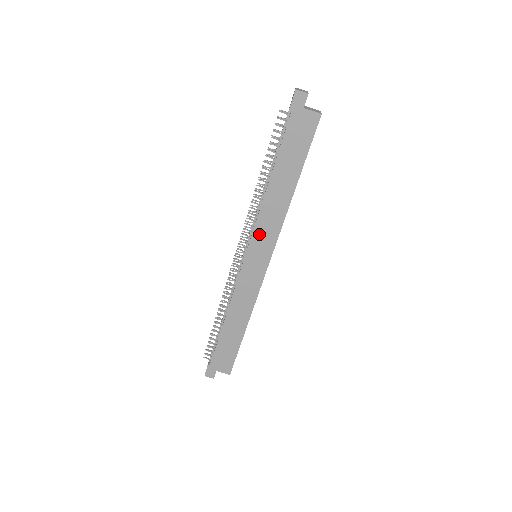
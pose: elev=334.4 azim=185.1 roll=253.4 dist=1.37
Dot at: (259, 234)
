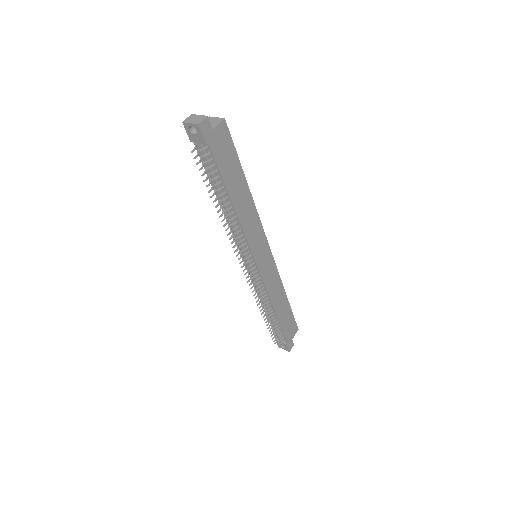
Dot at: (253, 242)
